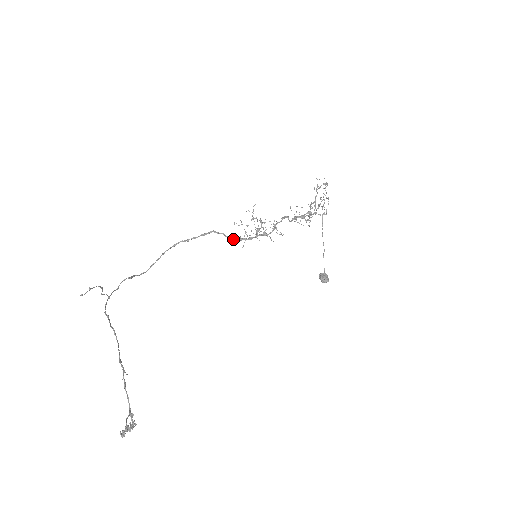
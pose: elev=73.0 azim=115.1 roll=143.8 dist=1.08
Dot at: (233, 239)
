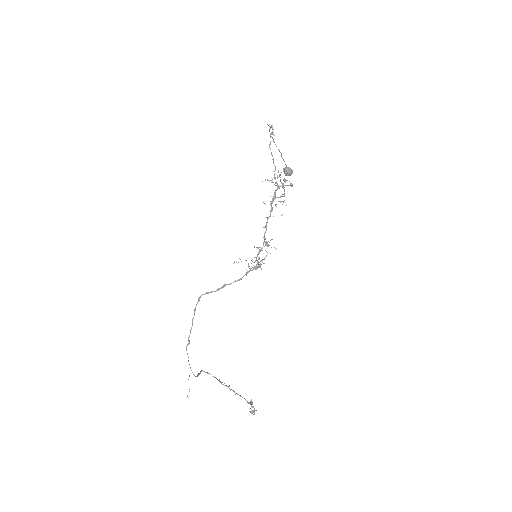
Dot at: occluded
